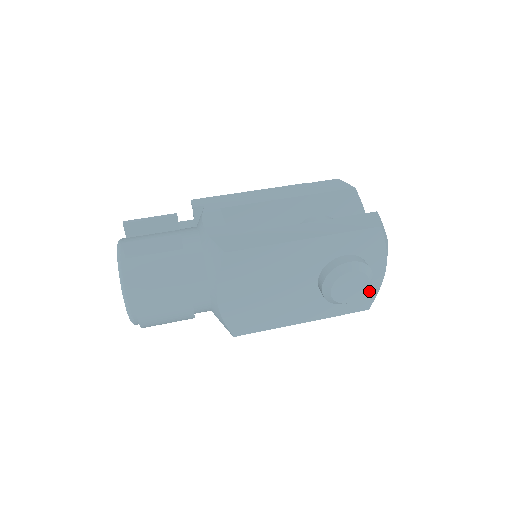
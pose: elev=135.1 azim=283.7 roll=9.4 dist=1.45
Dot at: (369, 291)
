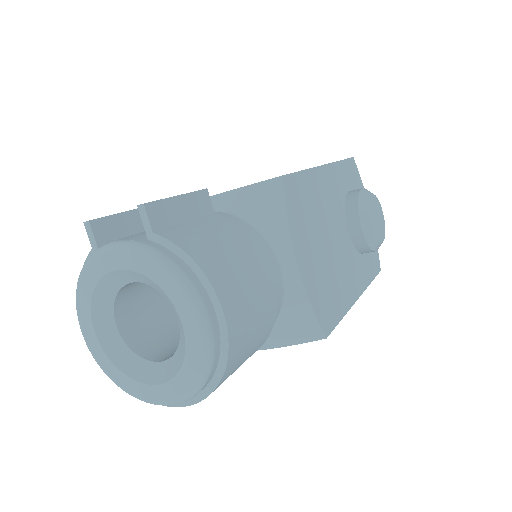
Dot at: occluded
